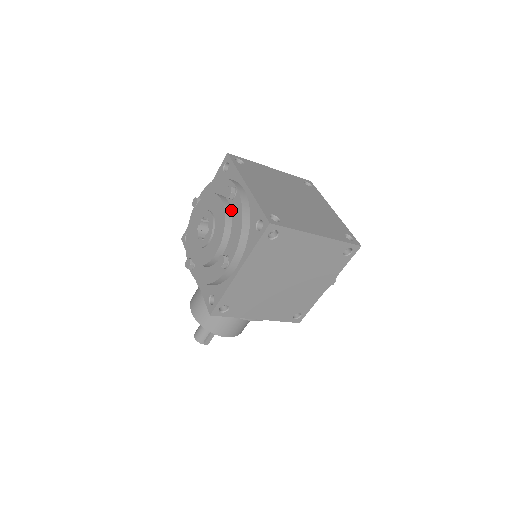
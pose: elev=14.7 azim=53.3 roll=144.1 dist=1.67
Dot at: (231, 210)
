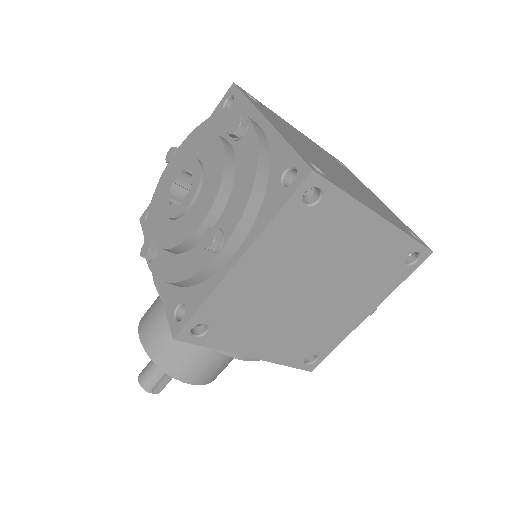
Dot at: (235, 155)
